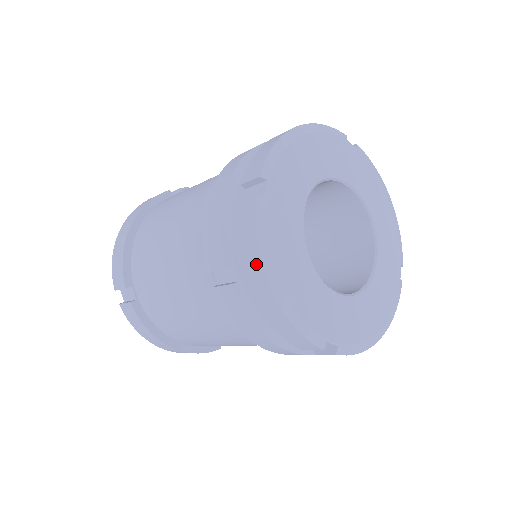
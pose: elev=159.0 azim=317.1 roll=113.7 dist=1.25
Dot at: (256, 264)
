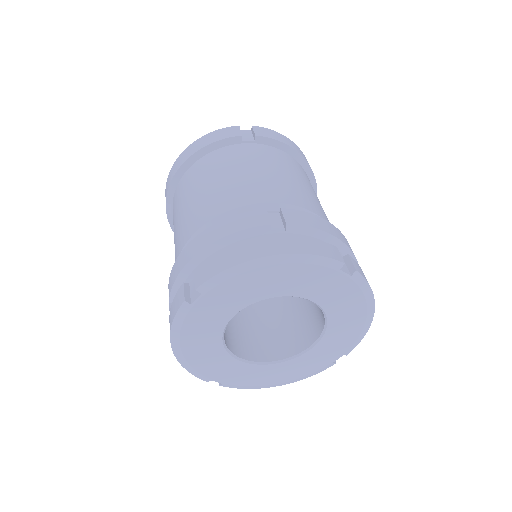
Dot at: occluded
